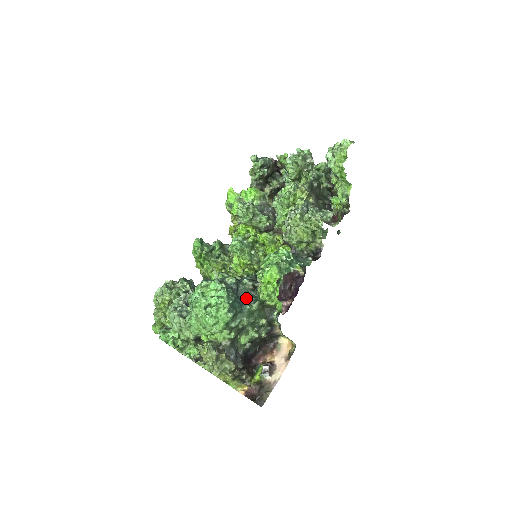
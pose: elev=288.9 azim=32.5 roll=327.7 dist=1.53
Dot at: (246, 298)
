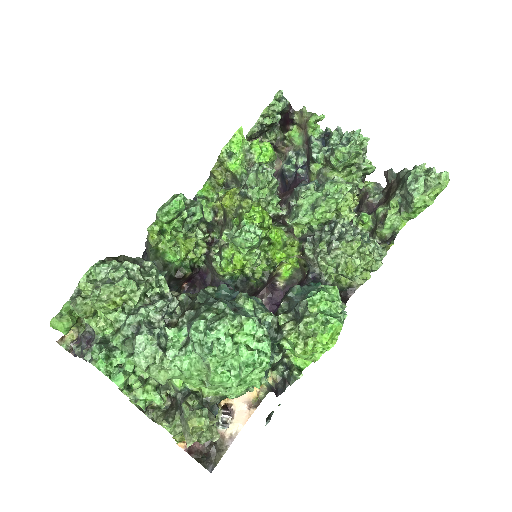
Dot at: occluded
